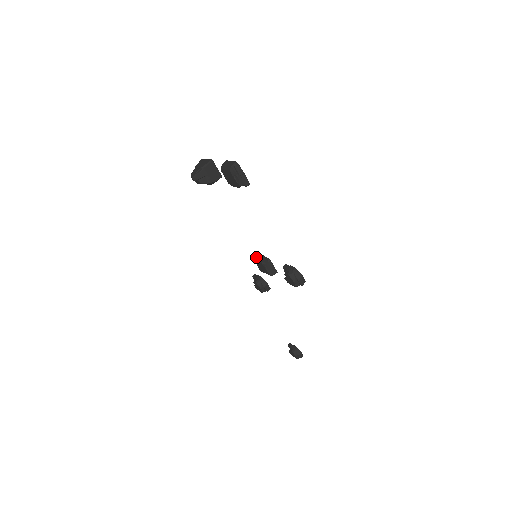
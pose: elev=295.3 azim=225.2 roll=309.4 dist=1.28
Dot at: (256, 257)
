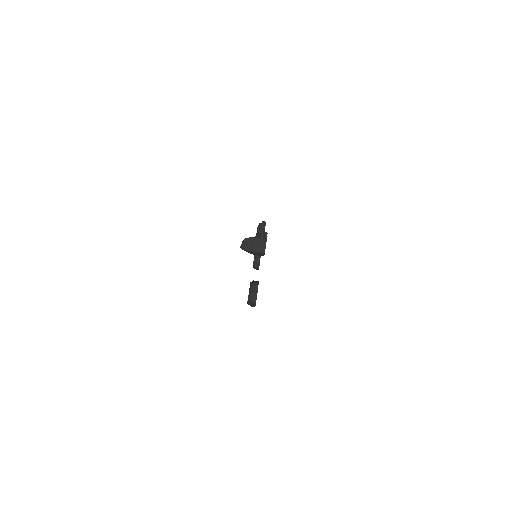
Dot at: occluded
